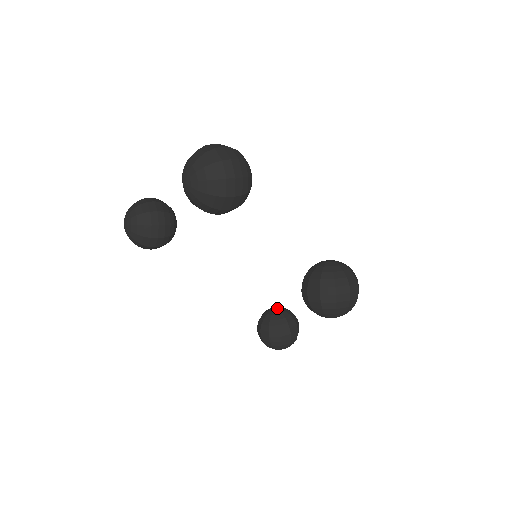
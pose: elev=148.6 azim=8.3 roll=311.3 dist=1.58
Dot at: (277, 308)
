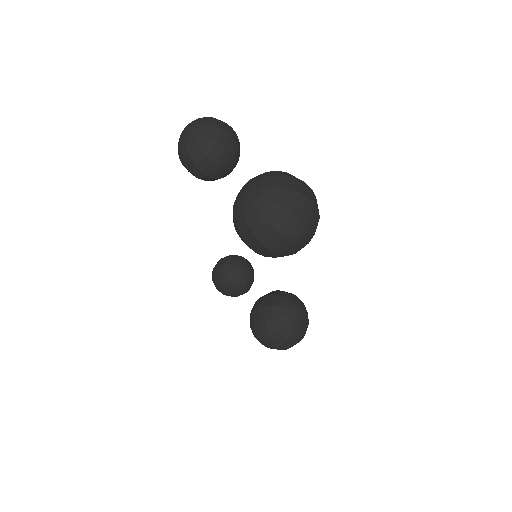
Dot at: (246, 270)
